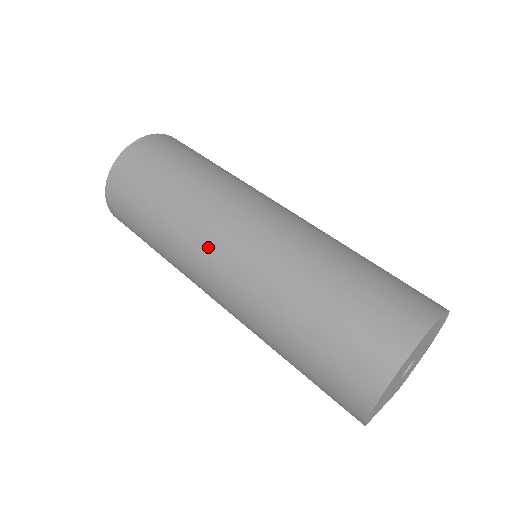
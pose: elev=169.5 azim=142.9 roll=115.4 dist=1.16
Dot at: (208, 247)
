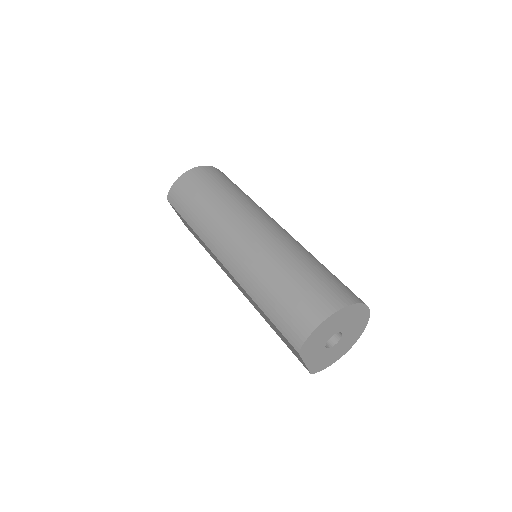
Dot at: (242, 222)
